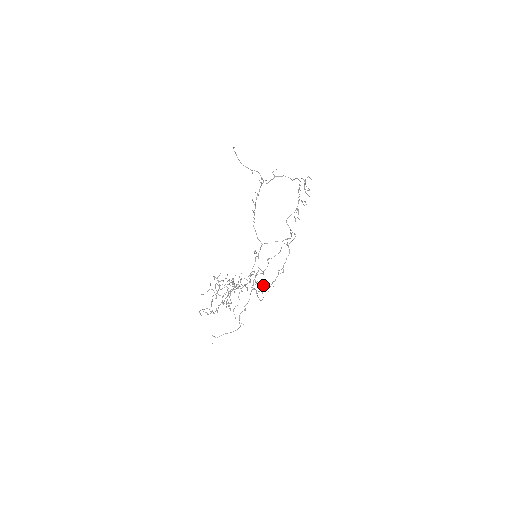
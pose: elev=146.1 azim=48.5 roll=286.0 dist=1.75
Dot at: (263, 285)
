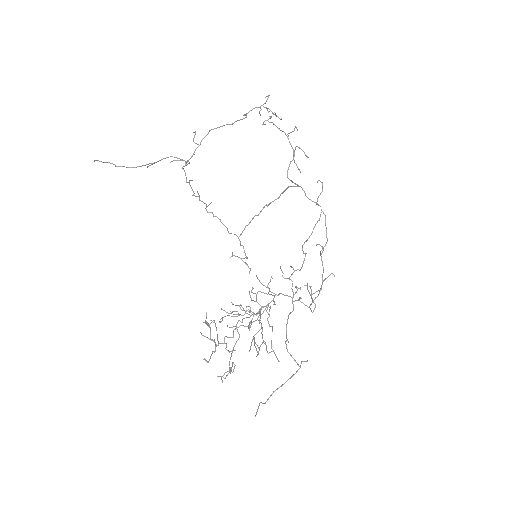
Dot at: (309, 286)
